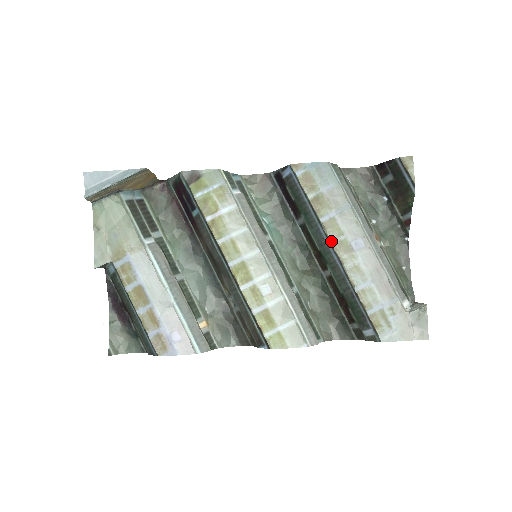
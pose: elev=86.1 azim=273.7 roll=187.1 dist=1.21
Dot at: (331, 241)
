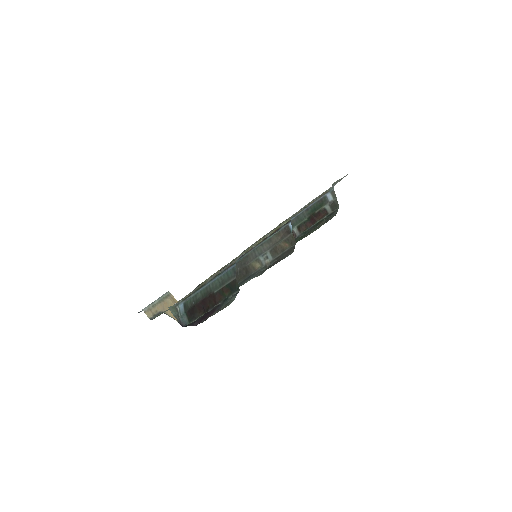
Dot at: occluded
